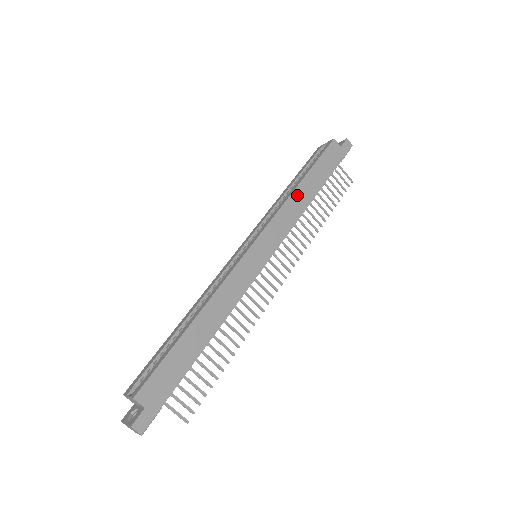
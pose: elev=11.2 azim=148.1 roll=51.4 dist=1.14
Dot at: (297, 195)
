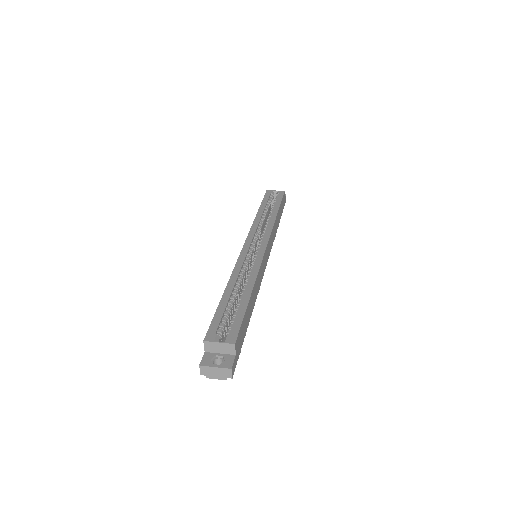
Dot at: (276, 221)
